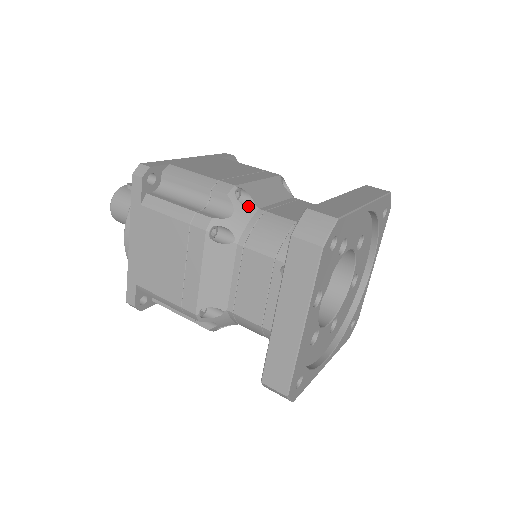
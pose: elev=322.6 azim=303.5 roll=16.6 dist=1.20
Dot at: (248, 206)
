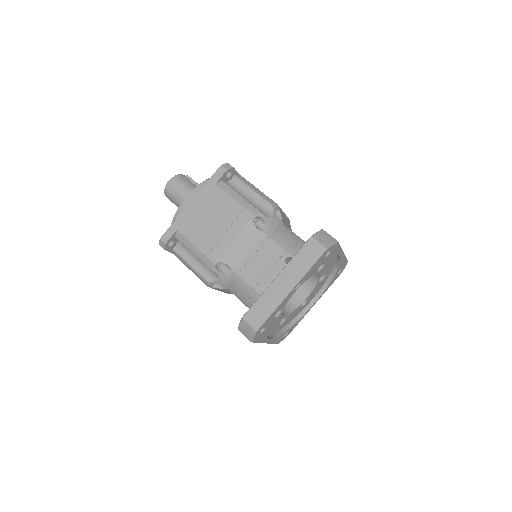
Dot at: (278, 219)
